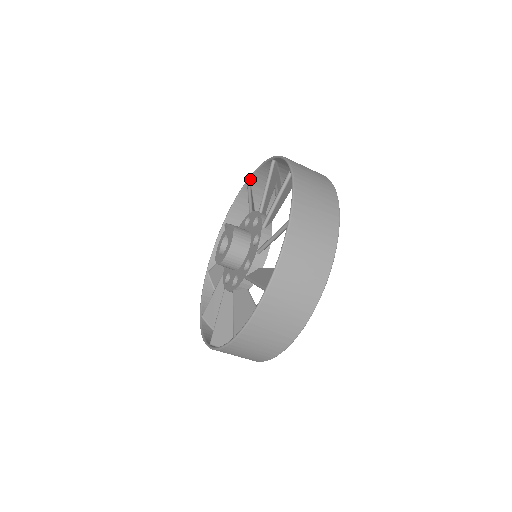
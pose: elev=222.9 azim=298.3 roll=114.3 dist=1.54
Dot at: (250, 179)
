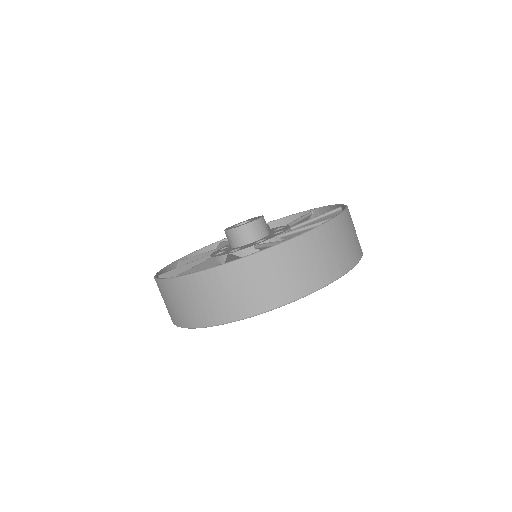
Dot at: (272, 222)
